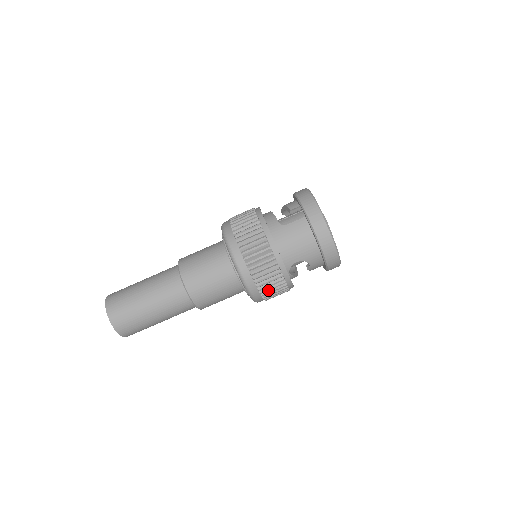
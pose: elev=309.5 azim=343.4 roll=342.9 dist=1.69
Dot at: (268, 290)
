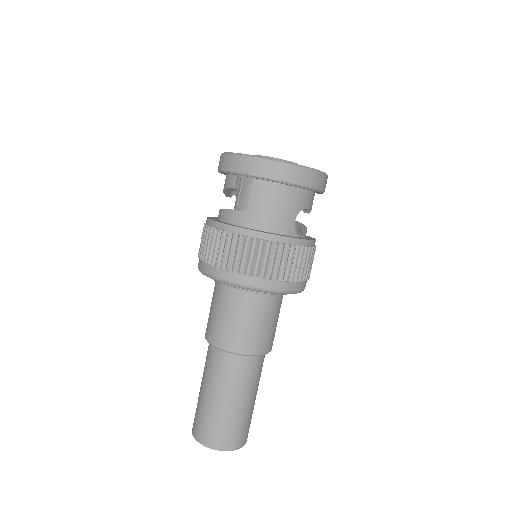
Dot at: (303, 271)
